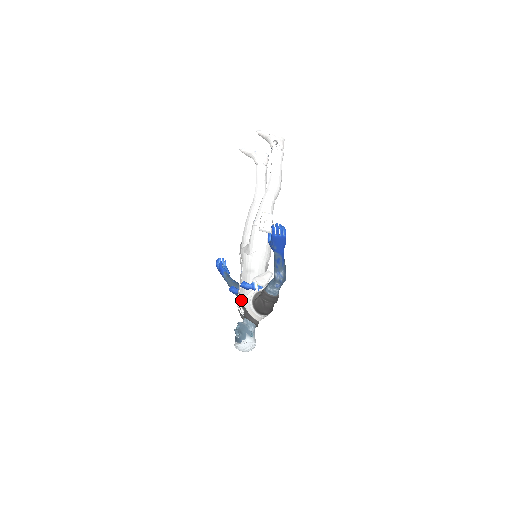
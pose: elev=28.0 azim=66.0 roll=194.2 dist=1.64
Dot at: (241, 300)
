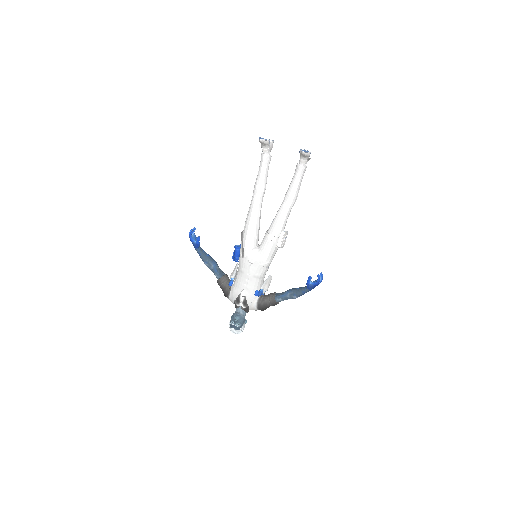
Dot at: (245, 299)
